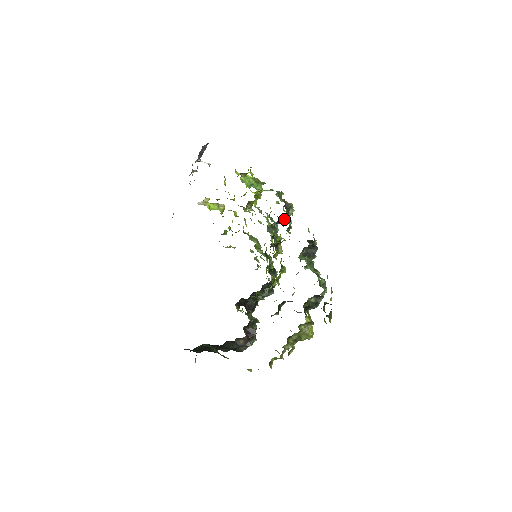
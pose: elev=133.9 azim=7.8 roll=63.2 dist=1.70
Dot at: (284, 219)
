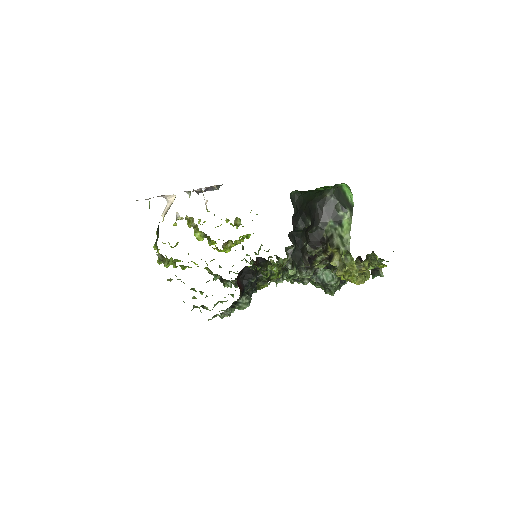
Dot at: occluded
